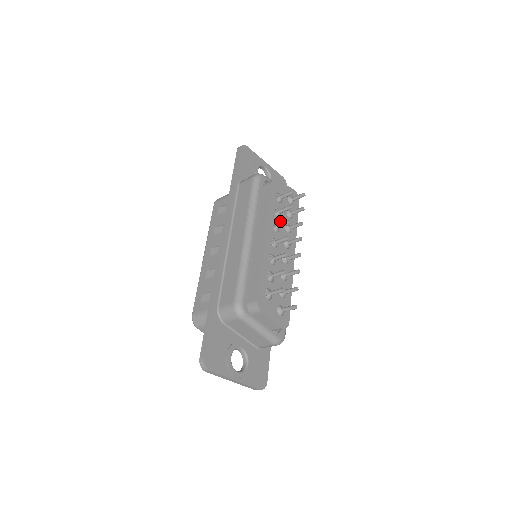
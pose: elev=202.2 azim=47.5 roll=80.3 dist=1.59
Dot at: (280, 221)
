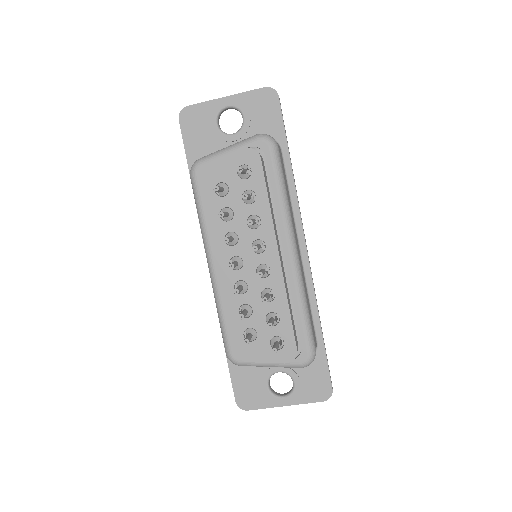
Dot at: (235, 223)
